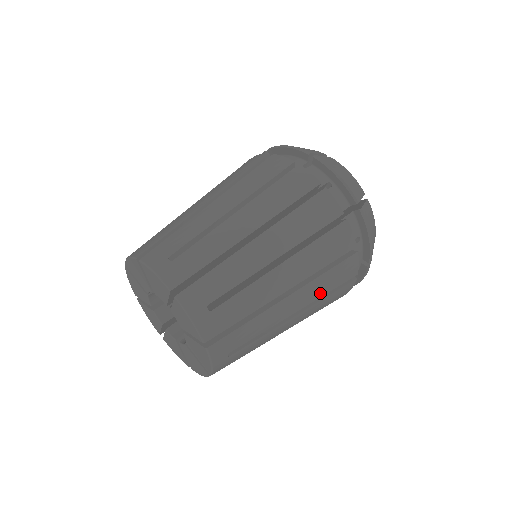
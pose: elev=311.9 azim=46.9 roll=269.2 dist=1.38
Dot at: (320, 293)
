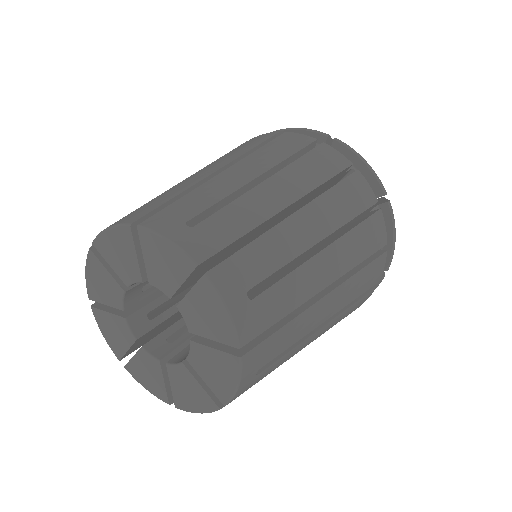
Dot at: (351, 297)
